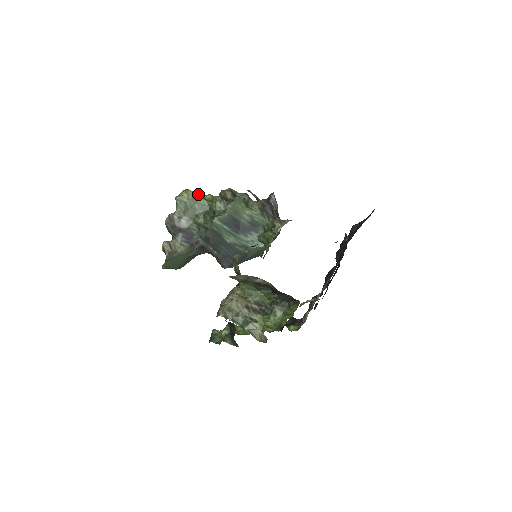
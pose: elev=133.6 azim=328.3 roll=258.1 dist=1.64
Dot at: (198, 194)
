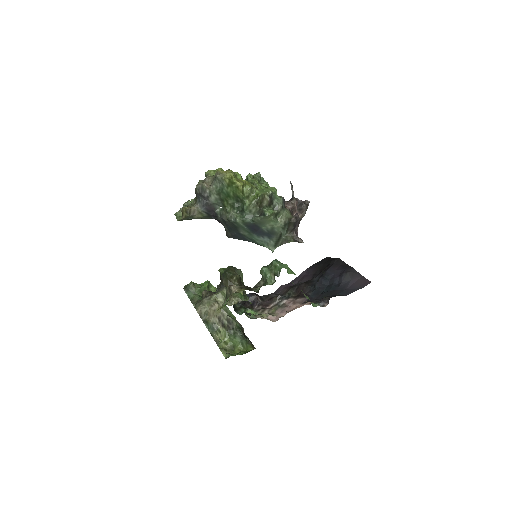
Dot at: (239, 187)
